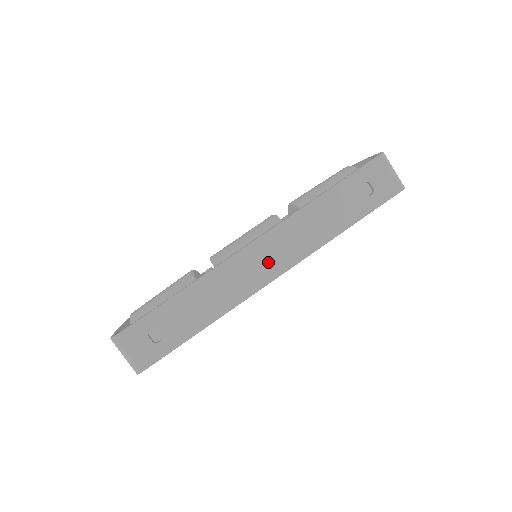
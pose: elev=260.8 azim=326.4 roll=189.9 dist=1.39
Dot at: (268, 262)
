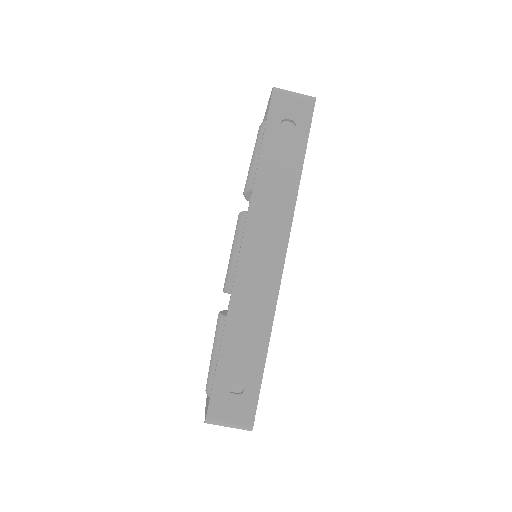
Dot at: (267, 250)
